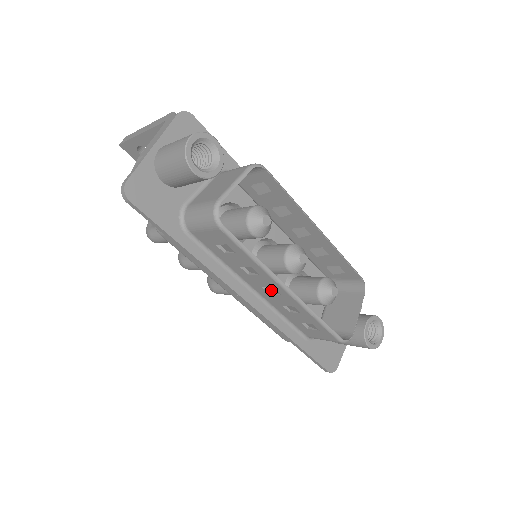
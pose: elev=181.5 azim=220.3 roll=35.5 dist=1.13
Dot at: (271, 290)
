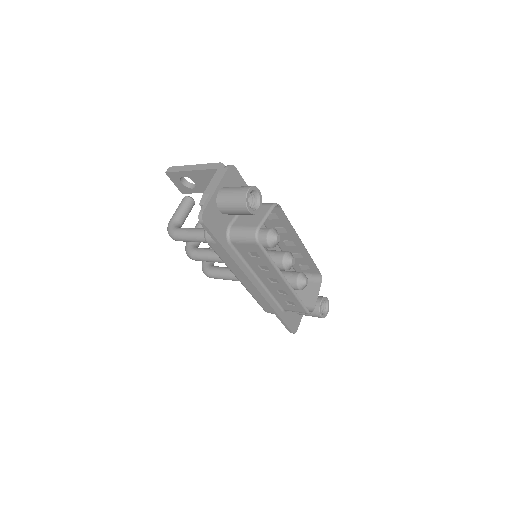
Dot at: (272, 280)
